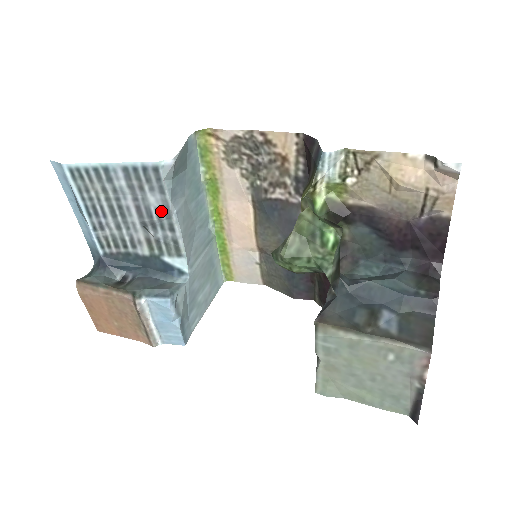
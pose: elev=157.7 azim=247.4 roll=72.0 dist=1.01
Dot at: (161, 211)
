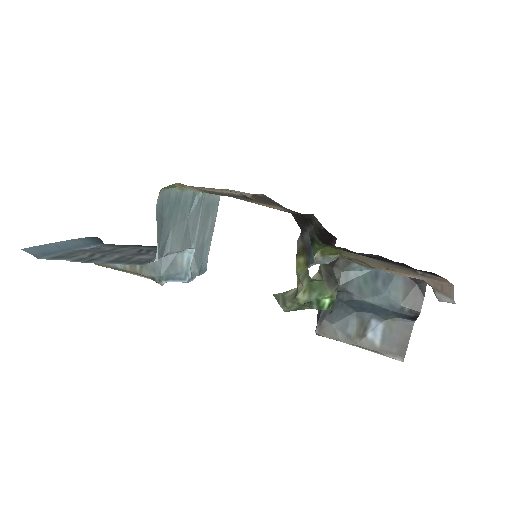
Dot at: (155, 255)
